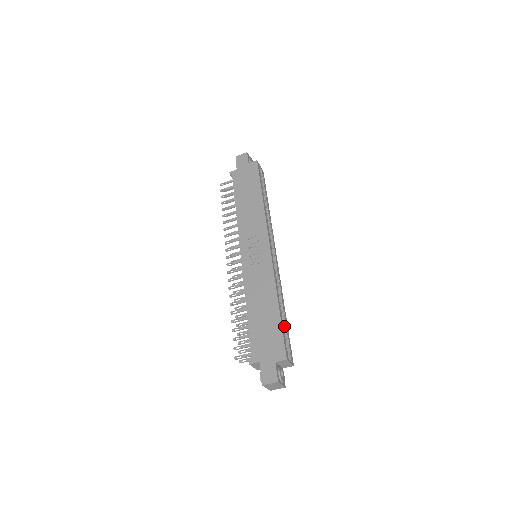
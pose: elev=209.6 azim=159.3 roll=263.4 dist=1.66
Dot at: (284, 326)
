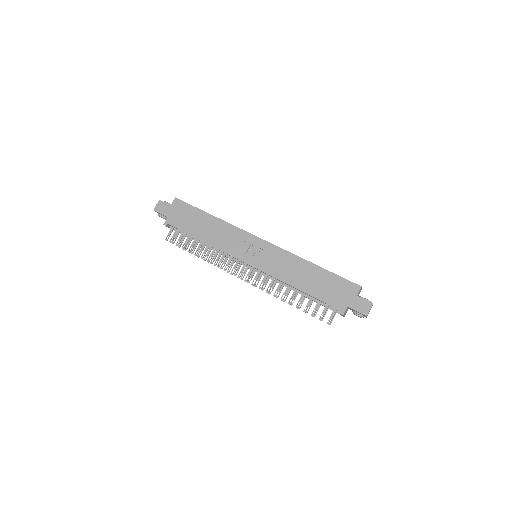
Dot at: occluded
